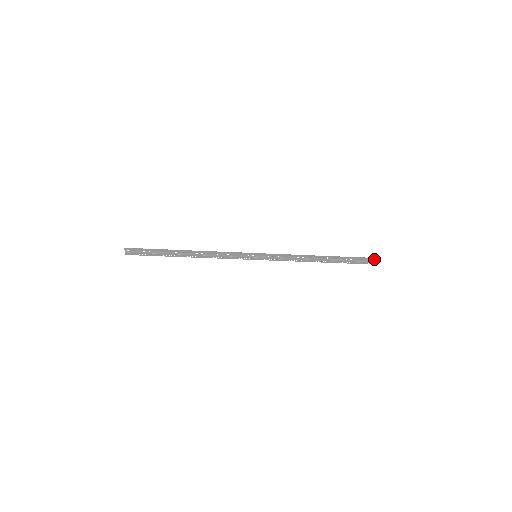
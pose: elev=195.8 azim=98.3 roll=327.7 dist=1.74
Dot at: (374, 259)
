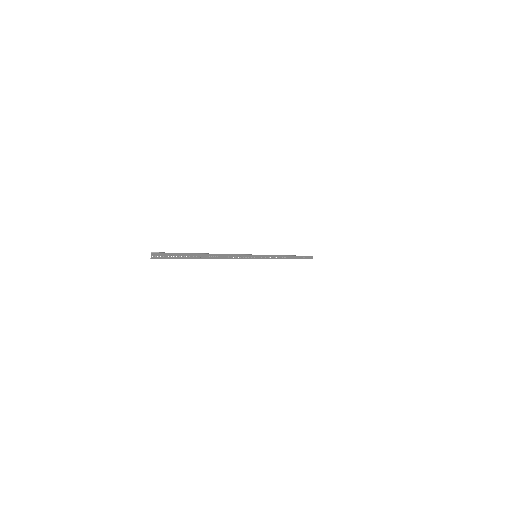
Dot at: (311, 258)
